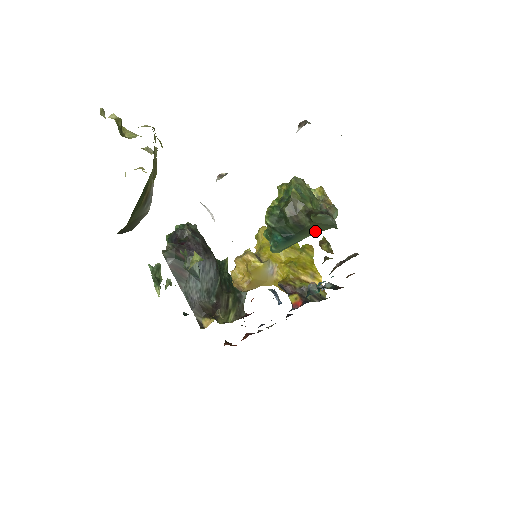
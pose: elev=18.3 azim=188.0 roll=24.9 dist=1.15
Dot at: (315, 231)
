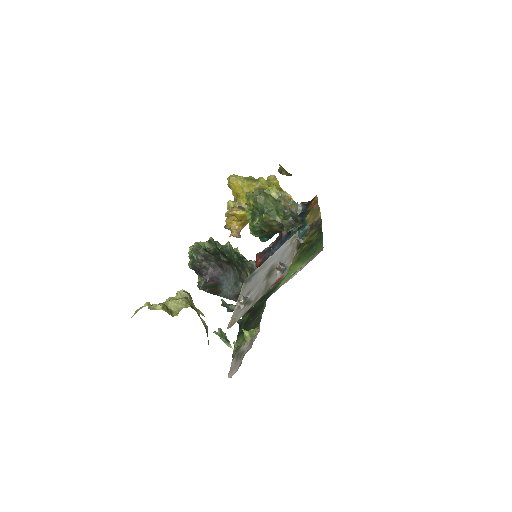
Dot at: occluded
